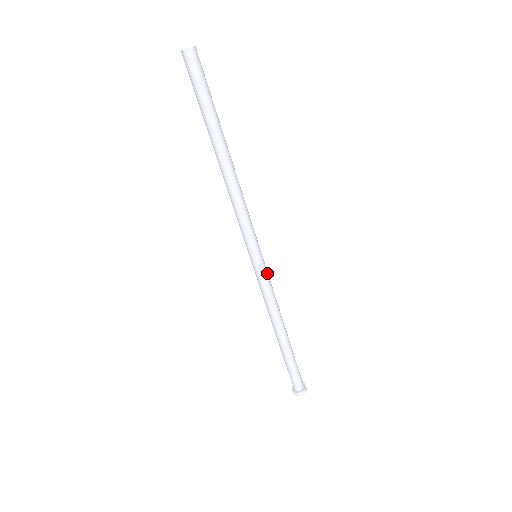
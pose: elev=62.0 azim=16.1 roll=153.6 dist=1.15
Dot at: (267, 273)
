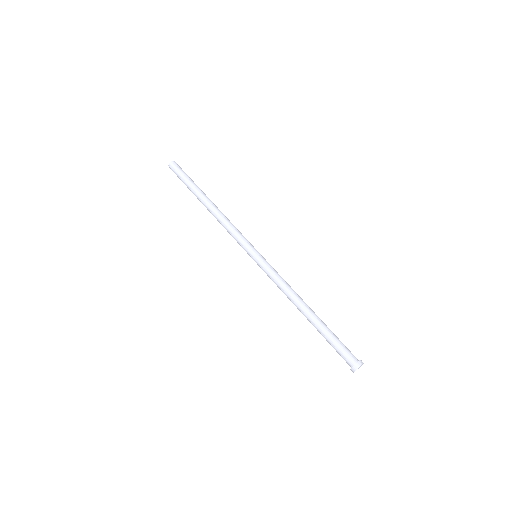
Dot at: (270, 265)
